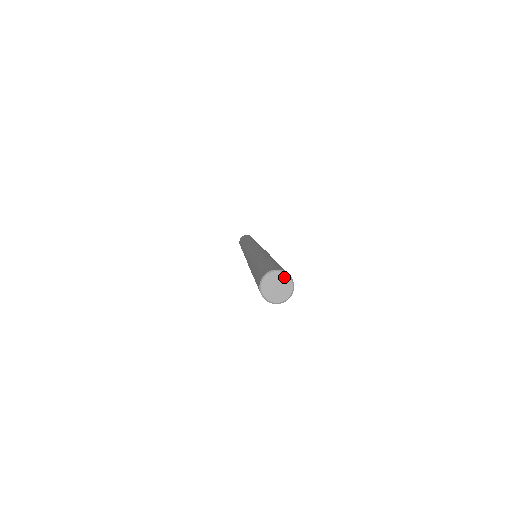
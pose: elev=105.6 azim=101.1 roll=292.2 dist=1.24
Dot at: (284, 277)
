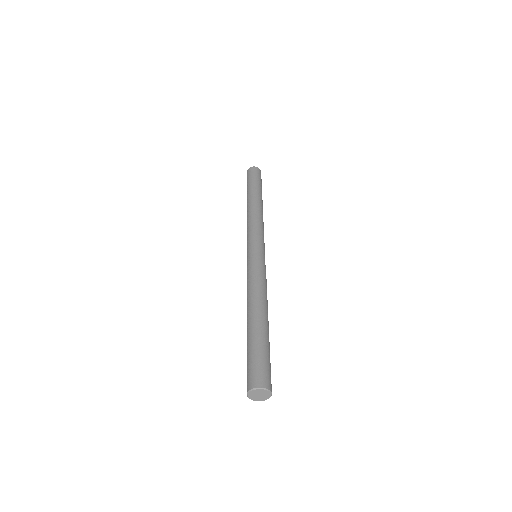
Dot at: (260, 391)
